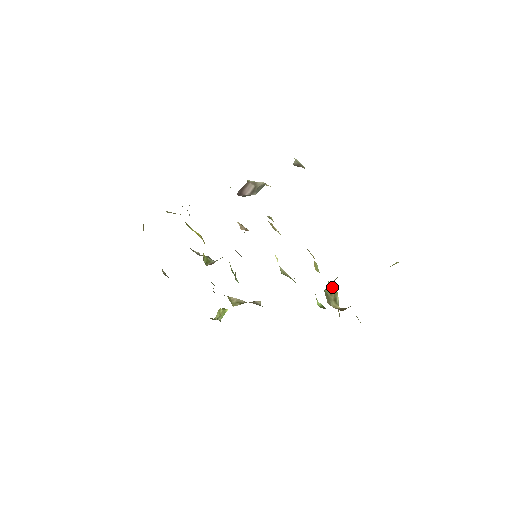
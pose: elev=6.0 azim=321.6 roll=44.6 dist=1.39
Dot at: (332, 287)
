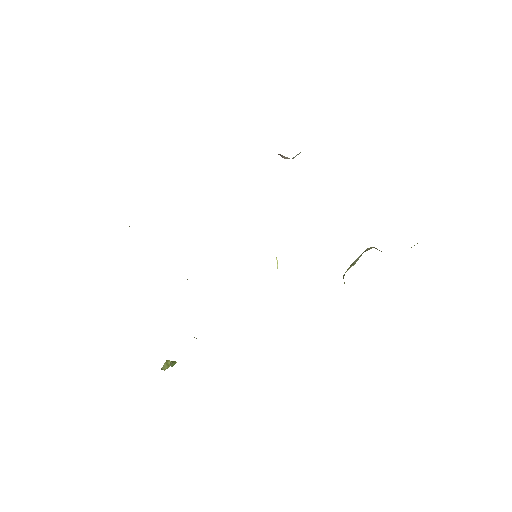
Dot at: occluded
